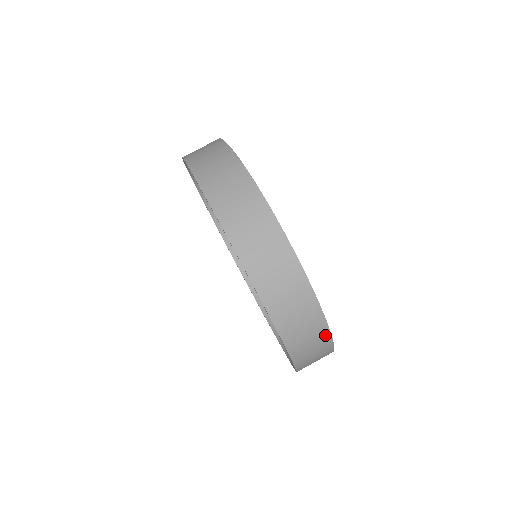
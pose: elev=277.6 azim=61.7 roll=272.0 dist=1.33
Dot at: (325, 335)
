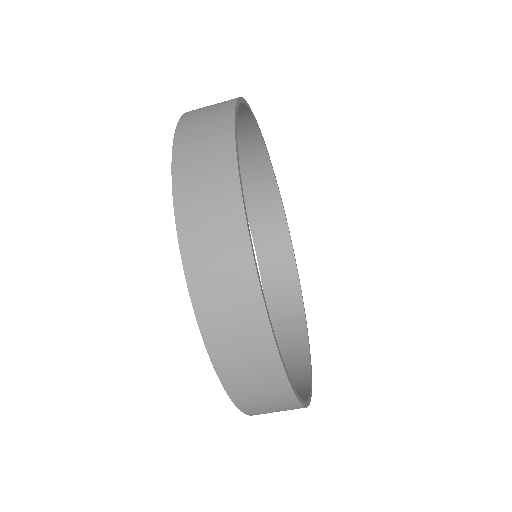
Dot at: (276, 372)
